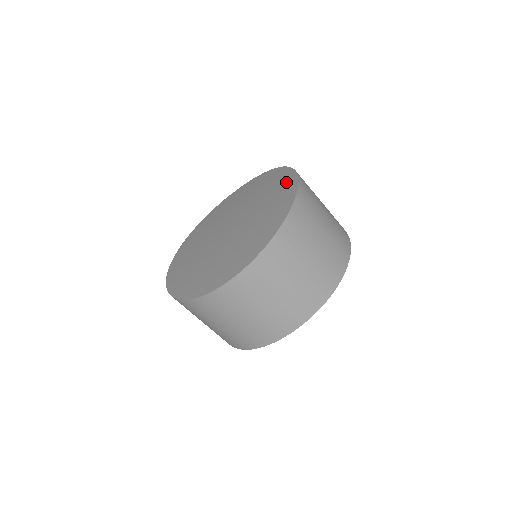
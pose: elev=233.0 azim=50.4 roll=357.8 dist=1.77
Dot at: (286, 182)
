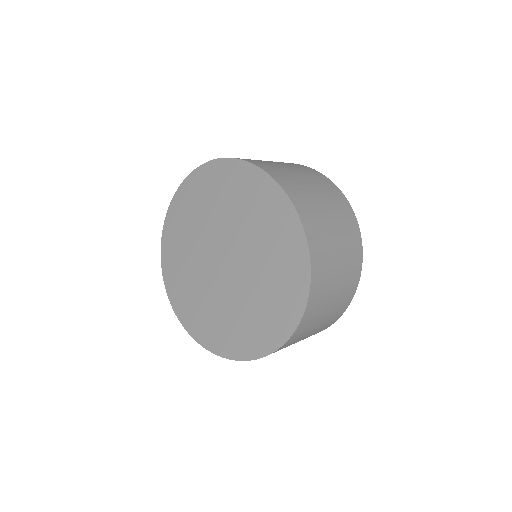
Dot at: (261, 189)
